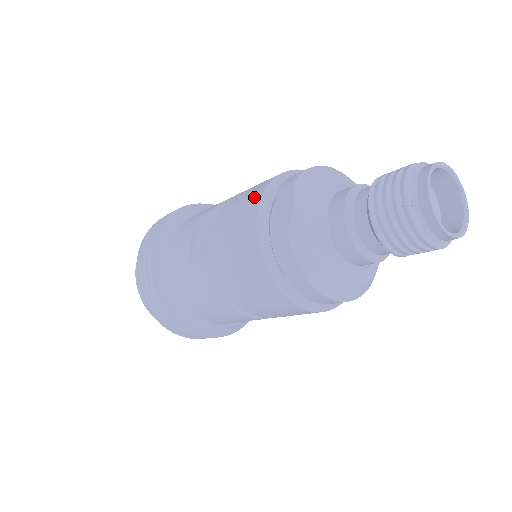
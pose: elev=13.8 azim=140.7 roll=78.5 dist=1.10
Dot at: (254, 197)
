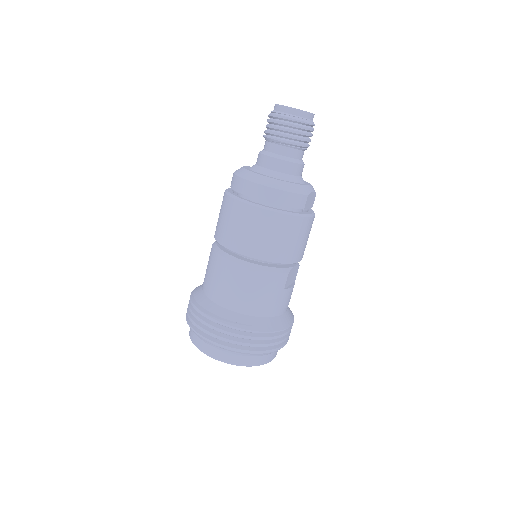
Dot at: occluded
